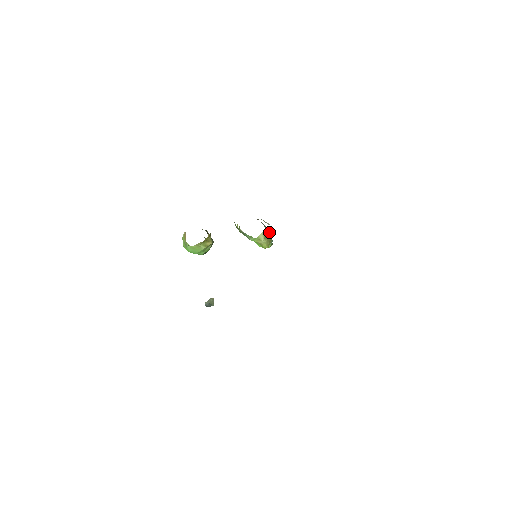
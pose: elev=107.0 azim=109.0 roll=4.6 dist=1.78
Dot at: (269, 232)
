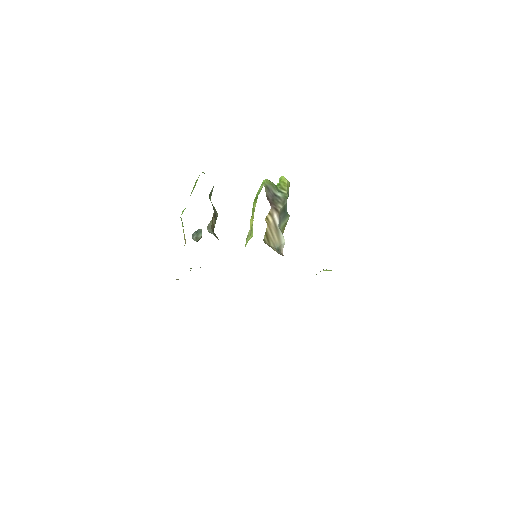
Dot at: (283, 229)
